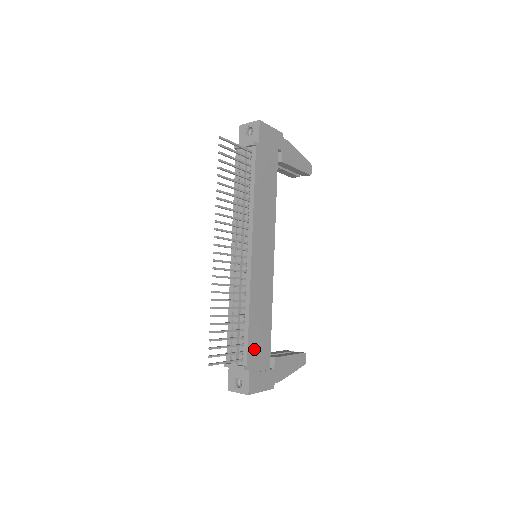
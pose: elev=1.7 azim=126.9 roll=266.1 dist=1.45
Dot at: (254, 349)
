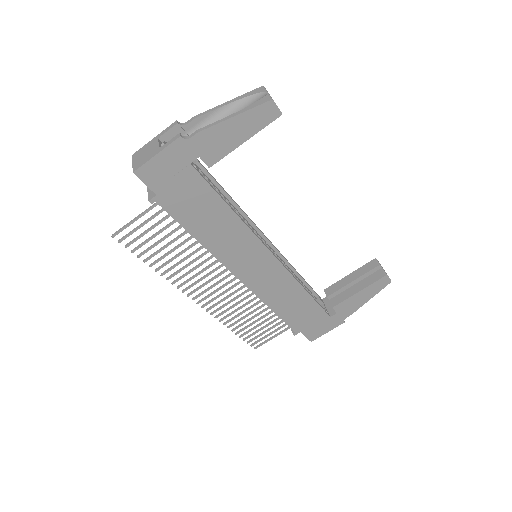
Dot at: (297, 320)
